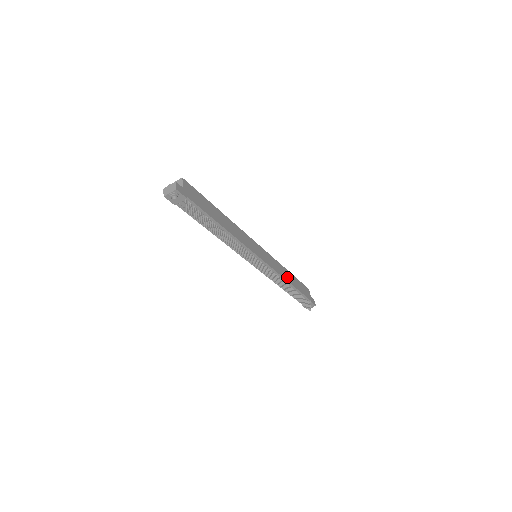
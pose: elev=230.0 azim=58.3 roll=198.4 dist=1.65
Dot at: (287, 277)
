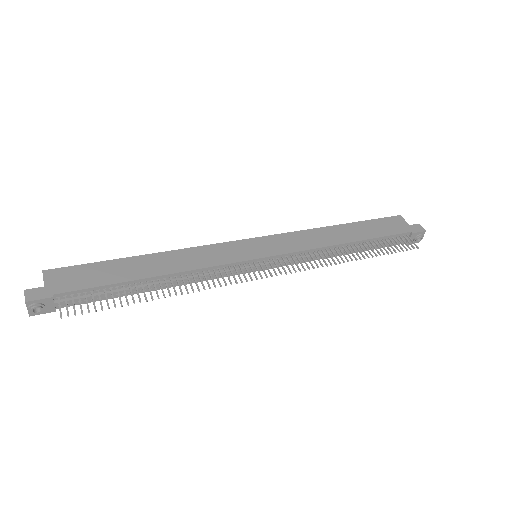
Dot at: (336, 238)
